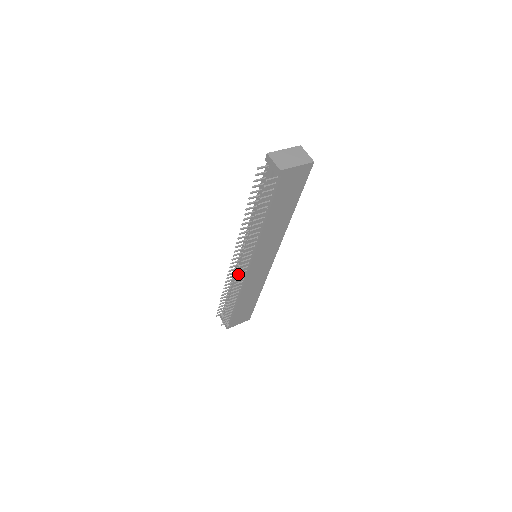
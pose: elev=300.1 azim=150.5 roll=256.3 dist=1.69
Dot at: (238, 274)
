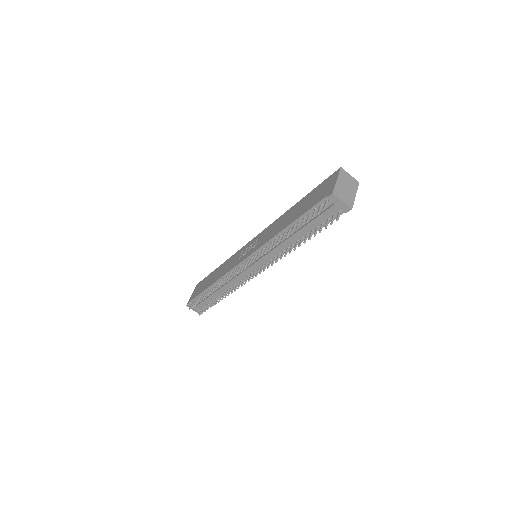
Dot at: occluded
